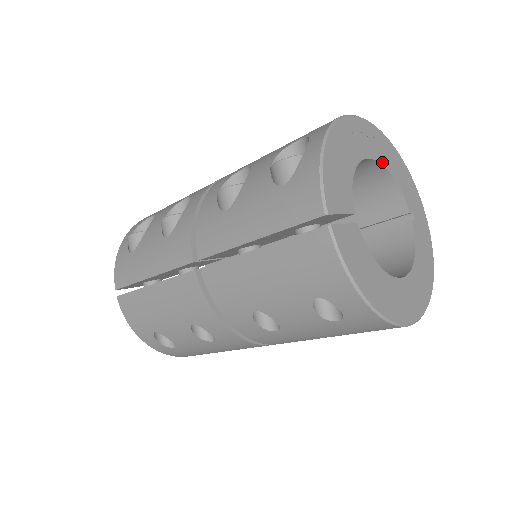
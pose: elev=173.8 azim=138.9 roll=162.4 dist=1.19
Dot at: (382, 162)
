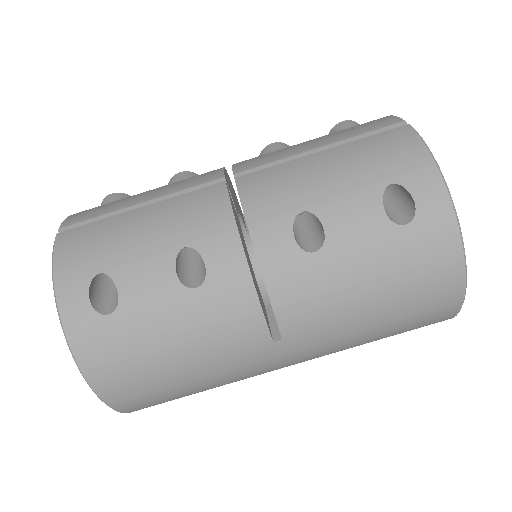
Dot at: occluded
